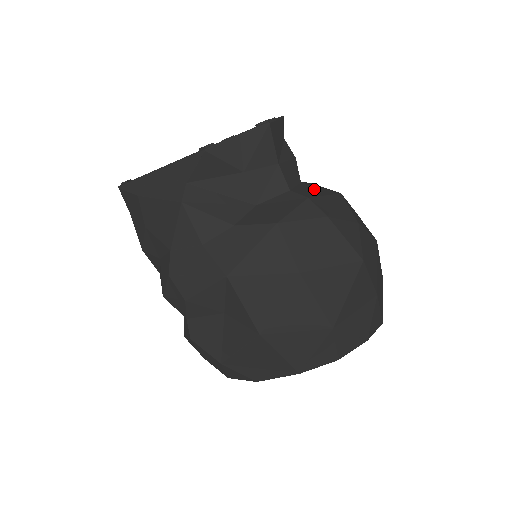
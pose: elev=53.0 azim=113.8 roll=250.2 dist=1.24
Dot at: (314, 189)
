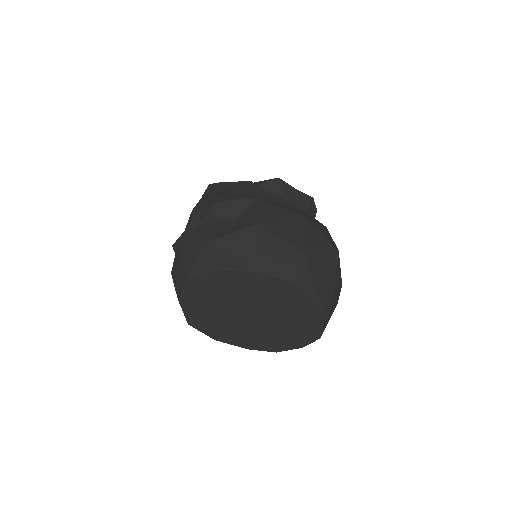
Dot at: occluded
